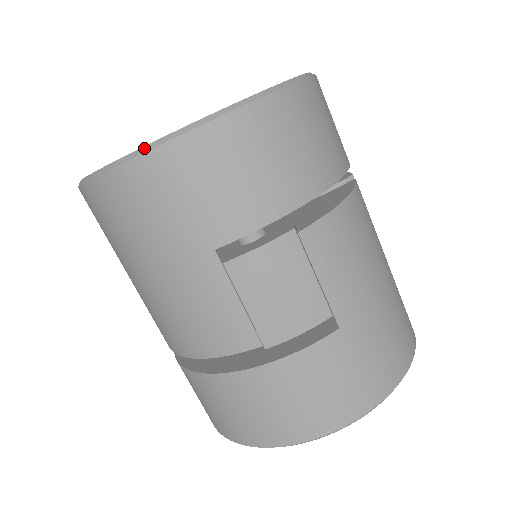
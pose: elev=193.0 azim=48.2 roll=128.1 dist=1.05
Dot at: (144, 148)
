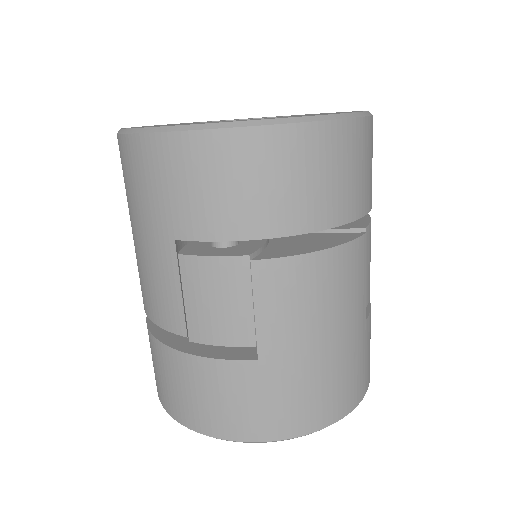
Dot at: (150, 129)
